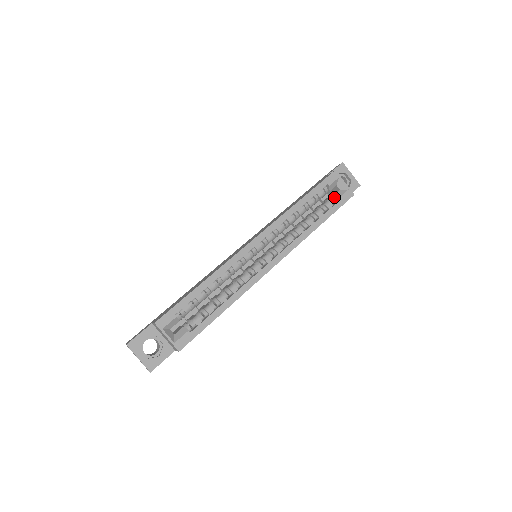
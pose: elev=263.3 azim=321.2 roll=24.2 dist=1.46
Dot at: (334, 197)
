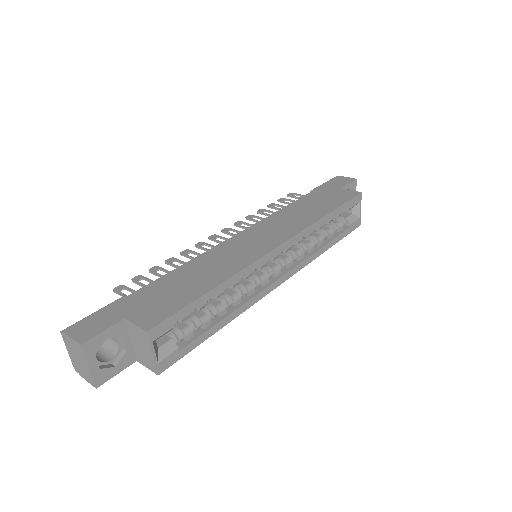
Dot at: (346, 220)
